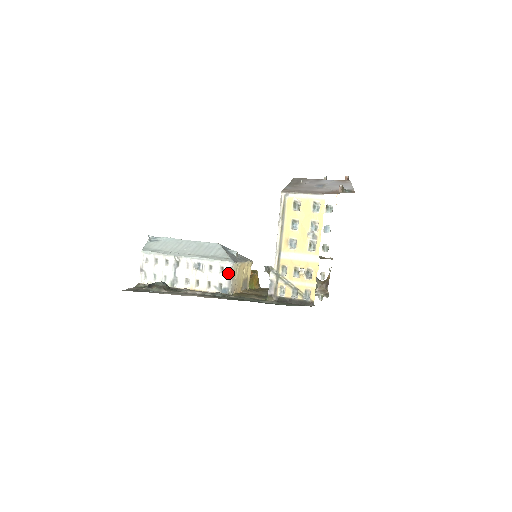
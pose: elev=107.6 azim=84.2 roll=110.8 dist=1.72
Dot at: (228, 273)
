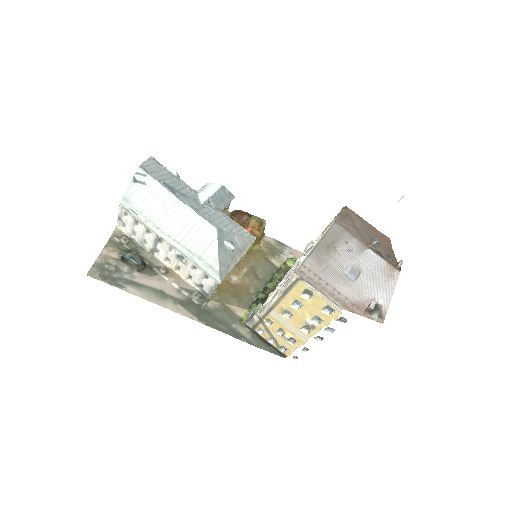
Dot at: (211, 285)
